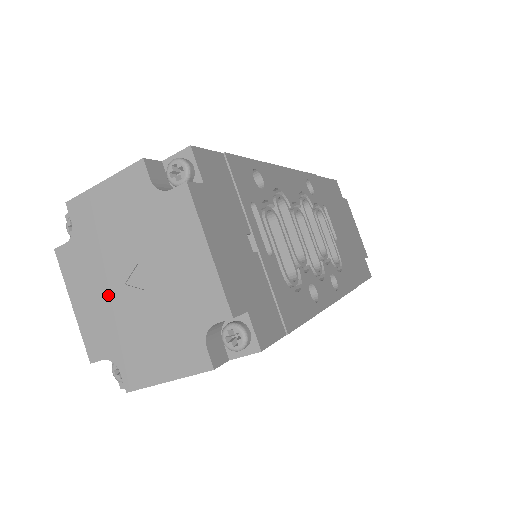
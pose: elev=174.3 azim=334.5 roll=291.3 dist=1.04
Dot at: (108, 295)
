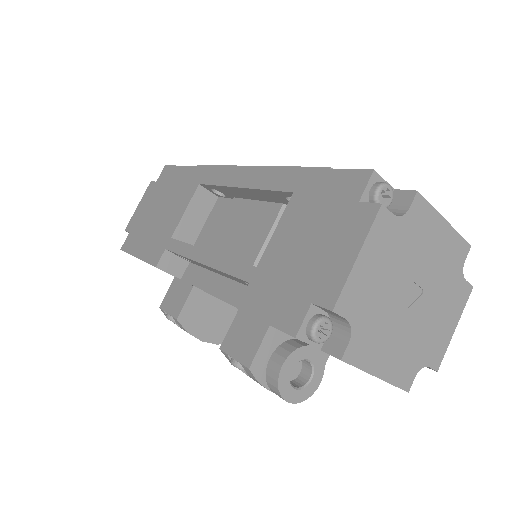
Dot at: (400, 332)
